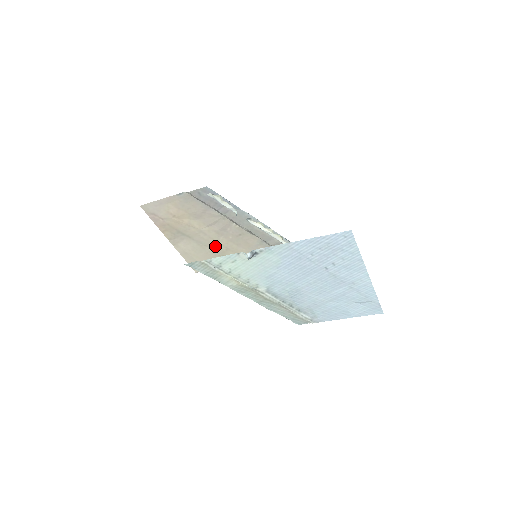
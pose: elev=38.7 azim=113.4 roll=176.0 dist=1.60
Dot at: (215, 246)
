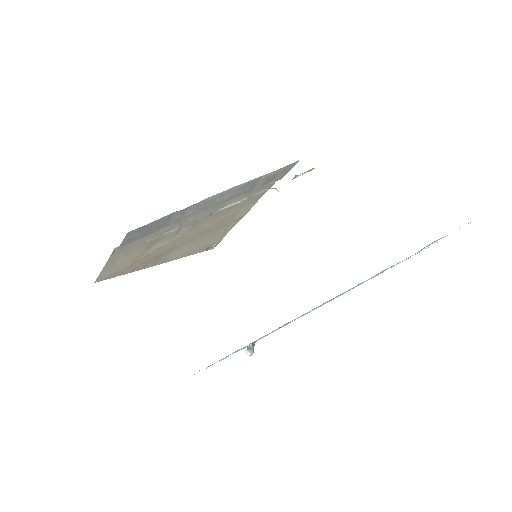
Dot at: (204, 232)
